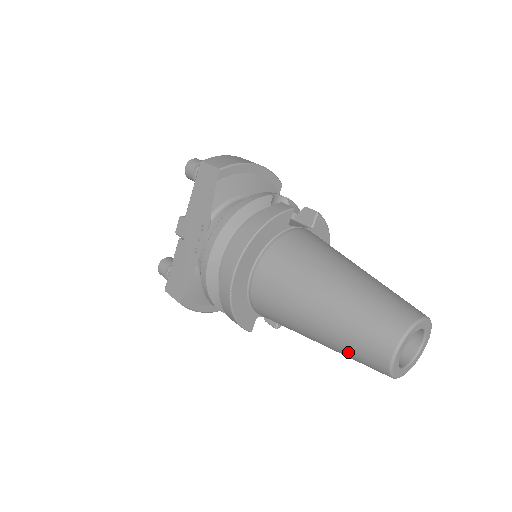
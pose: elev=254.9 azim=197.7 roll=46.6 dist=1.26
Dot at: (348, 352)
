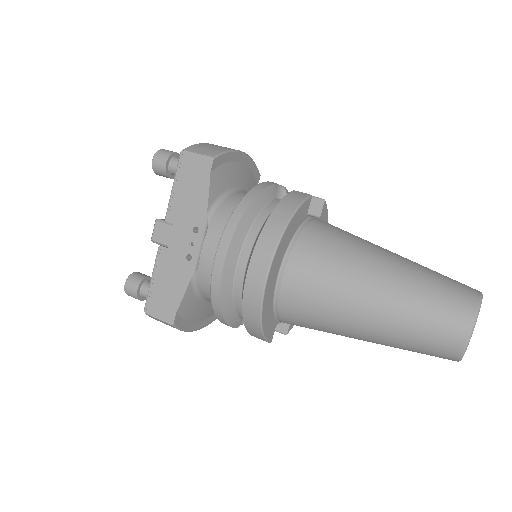
Dot at: (409, 343)
